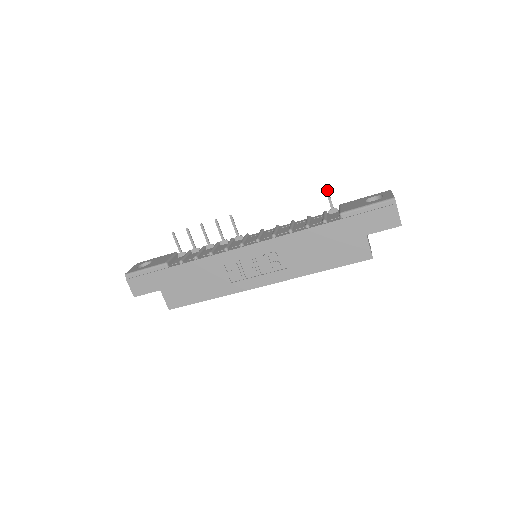
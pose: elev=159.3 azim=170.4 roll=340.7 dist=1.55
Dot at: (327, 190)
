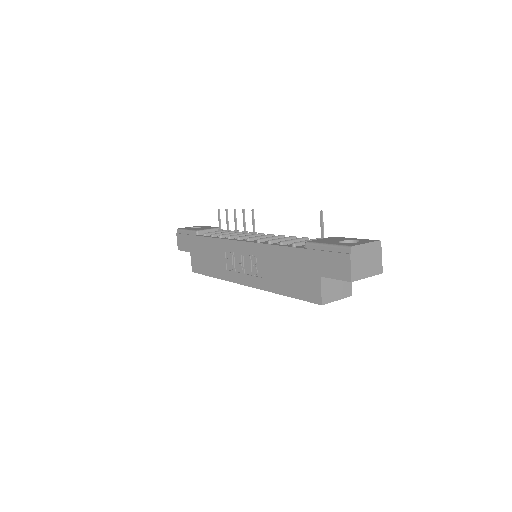
Dot at: (321, 215)
